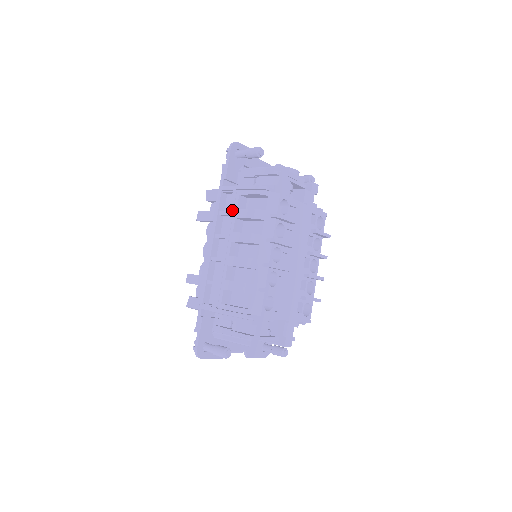
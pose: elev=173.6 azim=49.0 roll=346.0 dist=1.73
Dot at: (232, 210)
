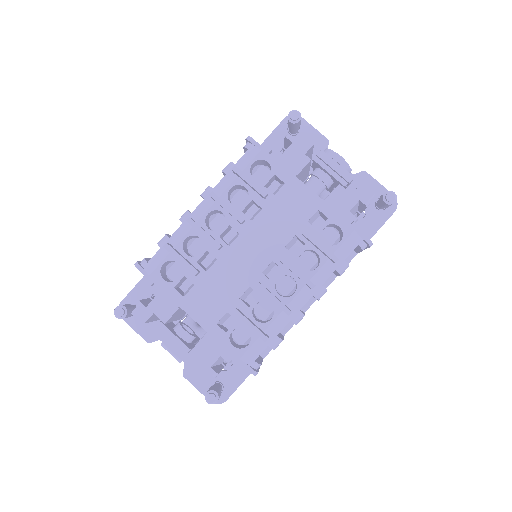
Dot at: occluded
